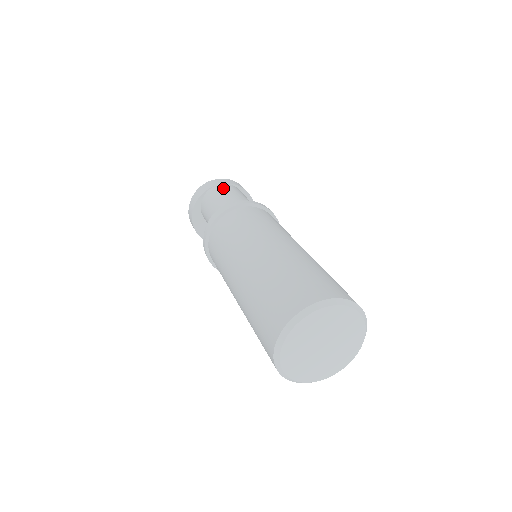
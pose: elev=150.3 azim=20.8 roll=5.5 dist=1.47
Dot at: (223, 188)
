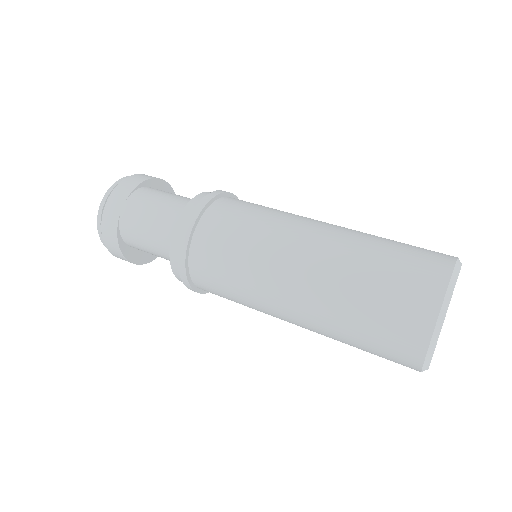
Dot at: (135, 211)
